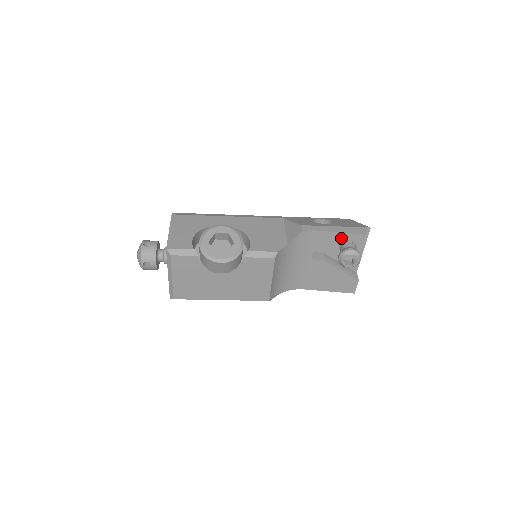
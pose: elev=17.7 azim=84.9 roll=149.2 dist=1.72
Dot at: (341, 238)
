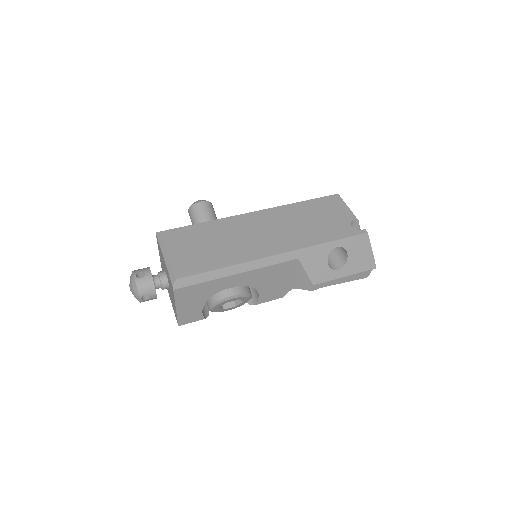
Dot at: occluded
